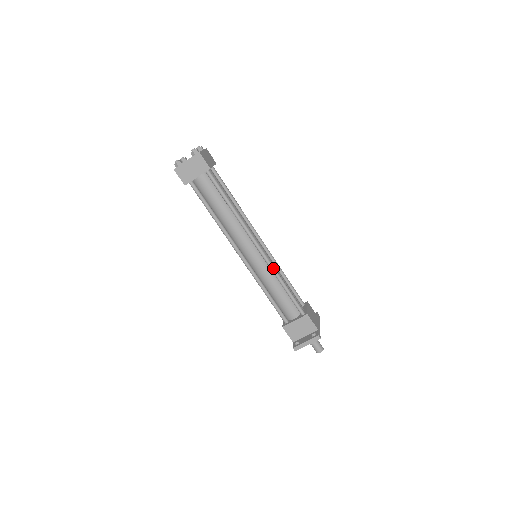
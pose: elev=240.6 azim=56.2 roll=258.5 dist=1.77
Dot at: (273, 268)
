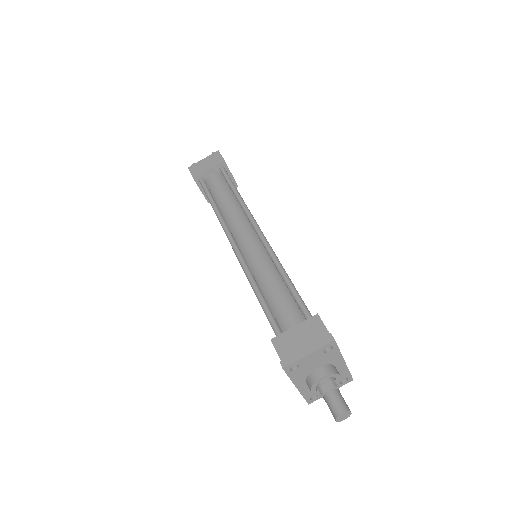
Dot at: (273, 254)
